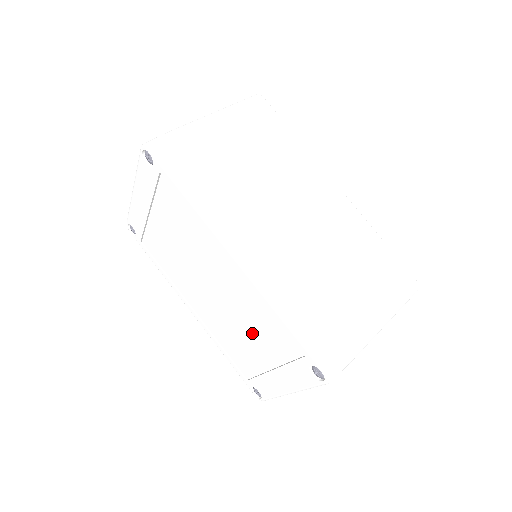
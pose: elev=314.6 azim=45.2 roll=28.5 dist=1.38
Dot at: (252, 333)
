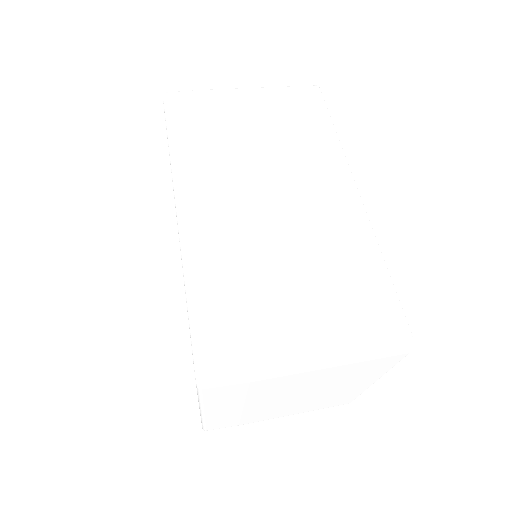
Dot at: occluded
